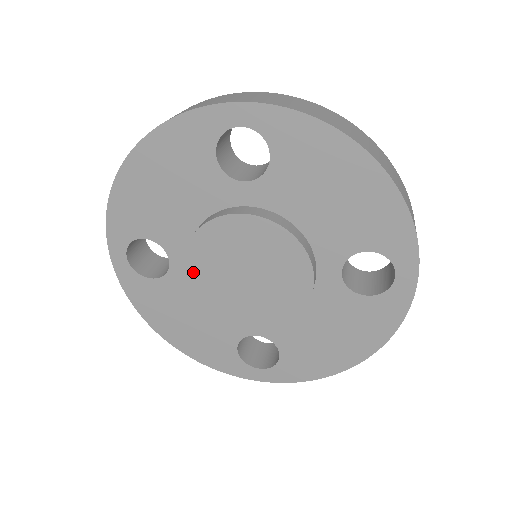
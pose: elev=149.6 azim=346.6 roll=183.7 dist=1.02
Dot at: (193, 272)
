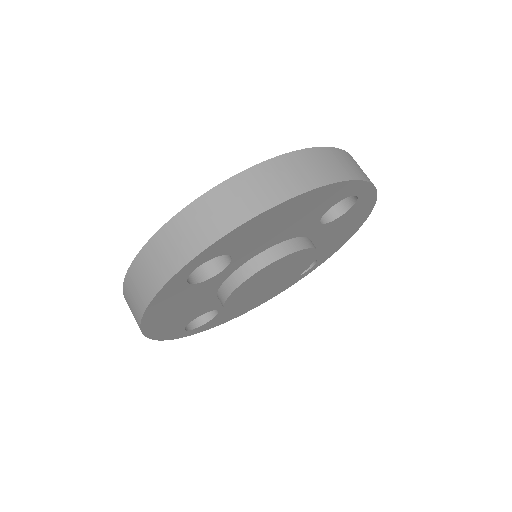
Dot at: (239, 307)
